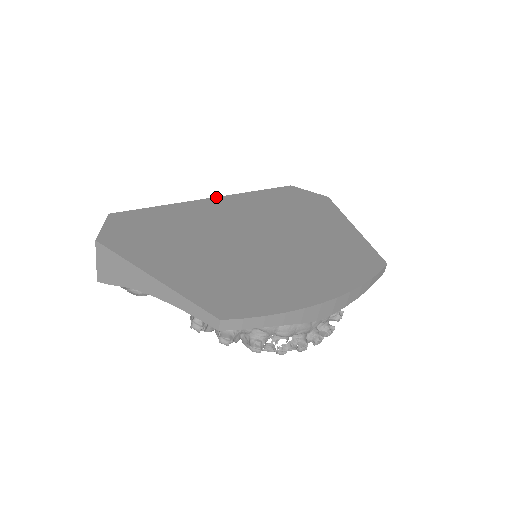
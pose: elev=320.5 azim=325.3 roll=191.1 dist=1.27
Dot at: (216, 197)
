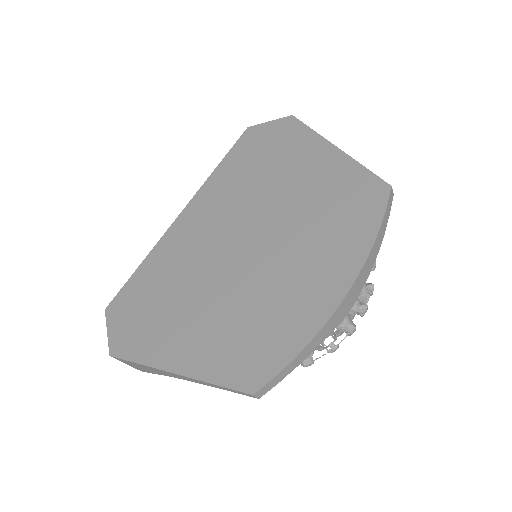
Dot at: (184, 209)
